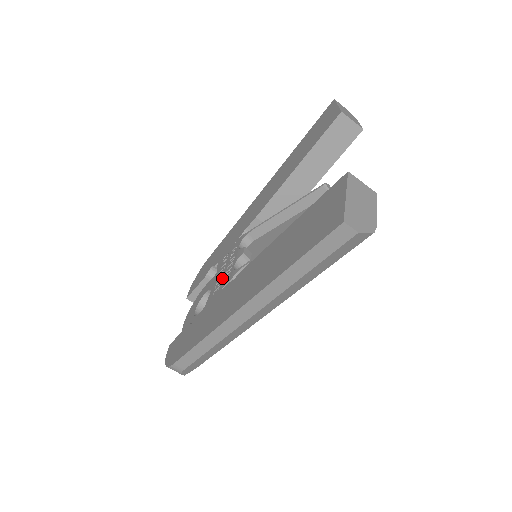
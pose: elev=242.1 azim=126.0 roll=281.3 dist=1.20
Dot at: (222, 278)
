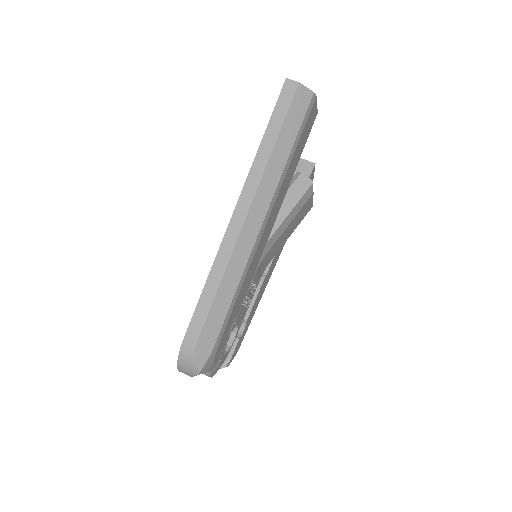
Dot at: occluded
